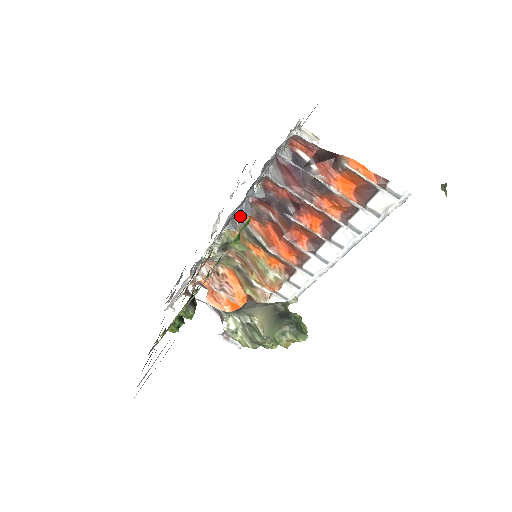
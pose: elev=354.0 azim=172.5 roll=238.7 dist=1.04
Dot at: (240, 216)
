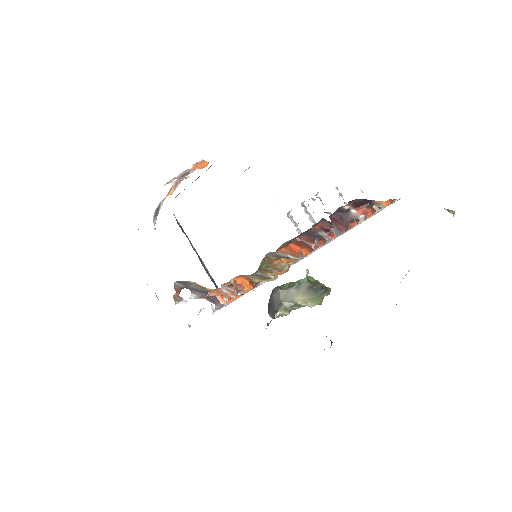
Dot at: (275, 252)
